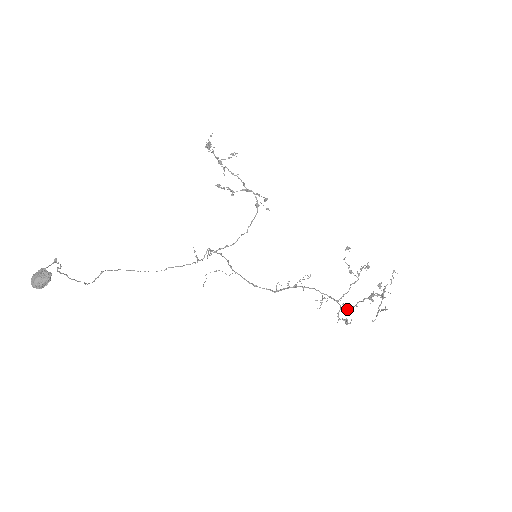
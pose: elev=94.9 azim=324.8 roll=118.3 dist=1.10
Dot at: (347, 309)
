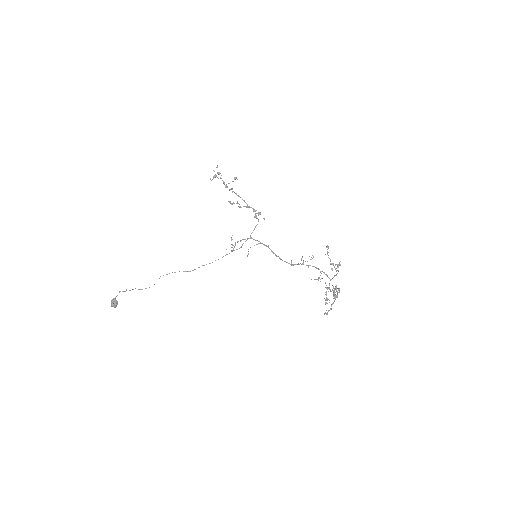
Dot at: (330, 291)
